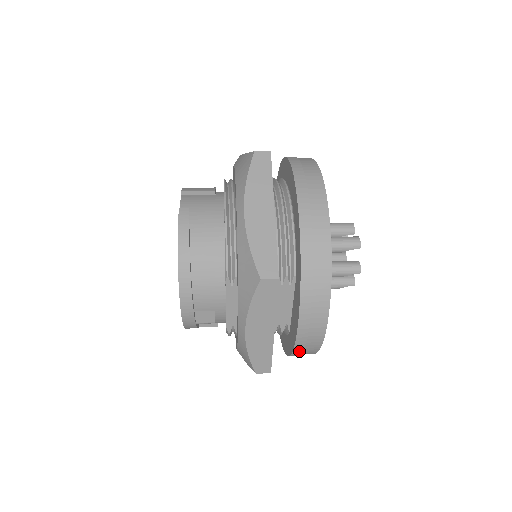
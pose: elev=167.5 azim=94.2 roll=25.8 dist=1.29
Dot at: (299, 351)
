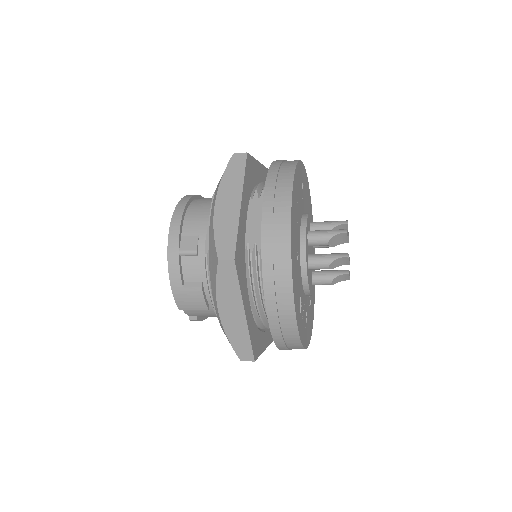
Dot at: (268, 243)
